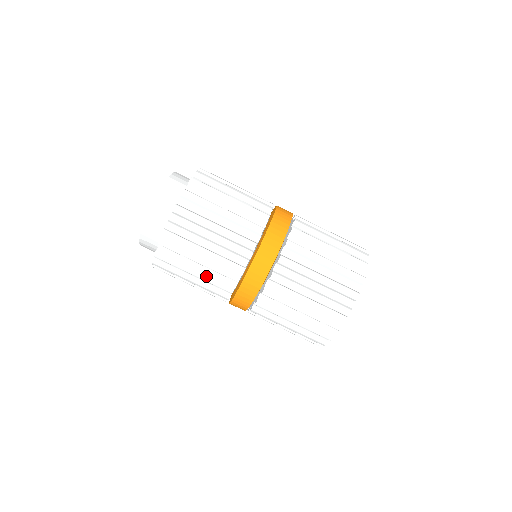
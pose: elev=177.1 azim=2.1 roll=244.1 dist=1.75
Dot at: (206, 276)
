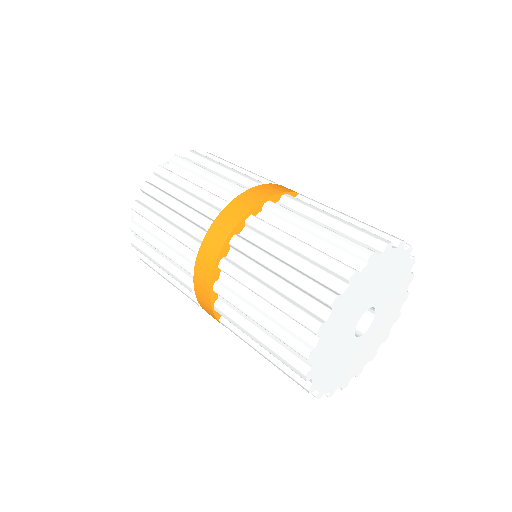
Dot at: (185, 205)
